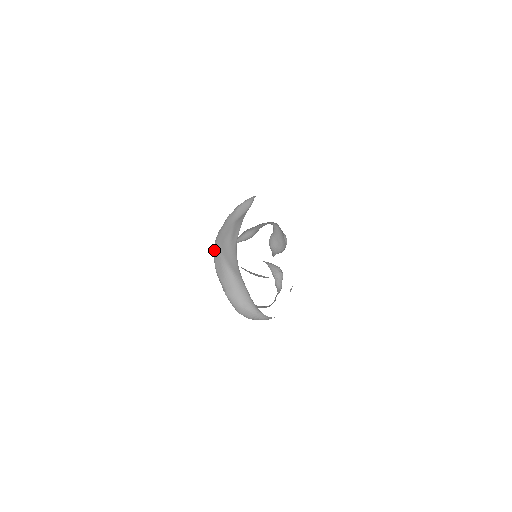
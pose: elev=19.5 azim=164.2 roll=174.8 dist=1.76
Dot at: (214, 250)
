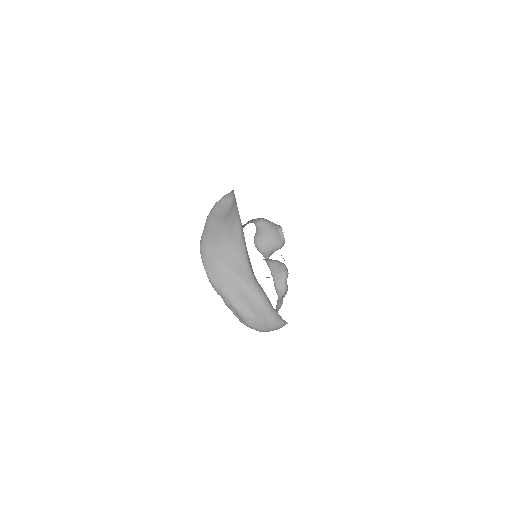
Dot at: (203, 257)
